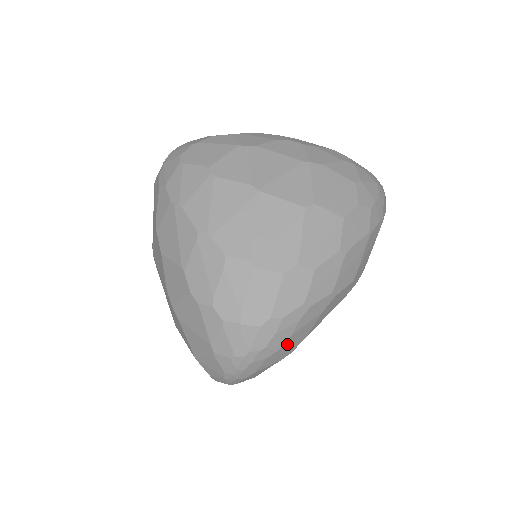
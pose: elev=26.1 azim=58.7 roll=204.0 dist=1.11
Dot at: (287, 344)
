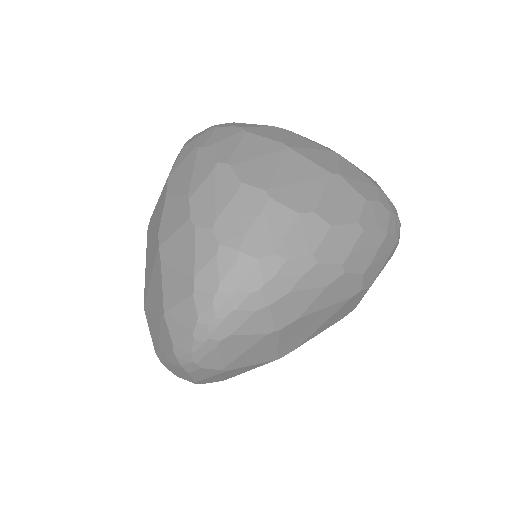
Dot at: (281, 305)
